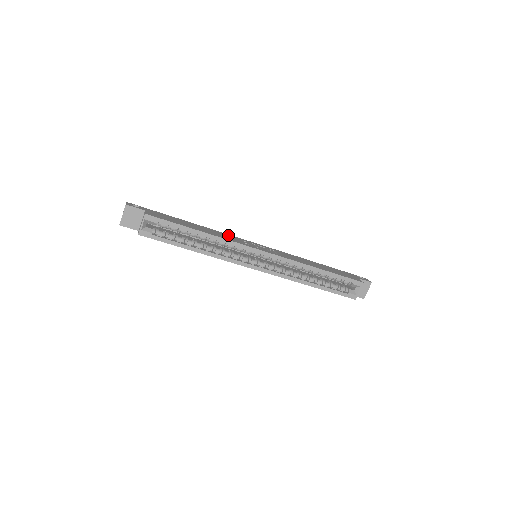
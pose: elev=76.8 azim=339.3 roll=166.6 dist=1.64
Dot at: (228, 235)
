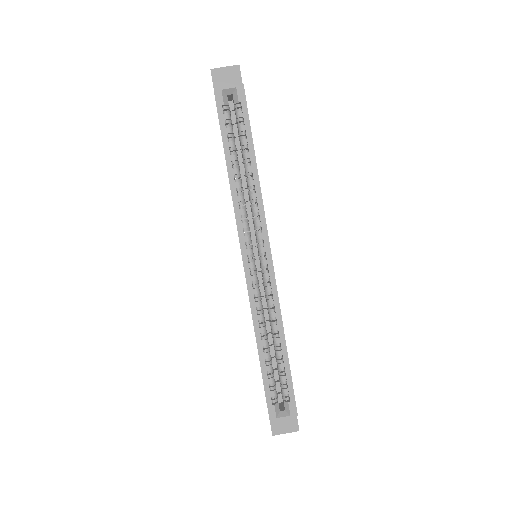
Dot at: occluded
